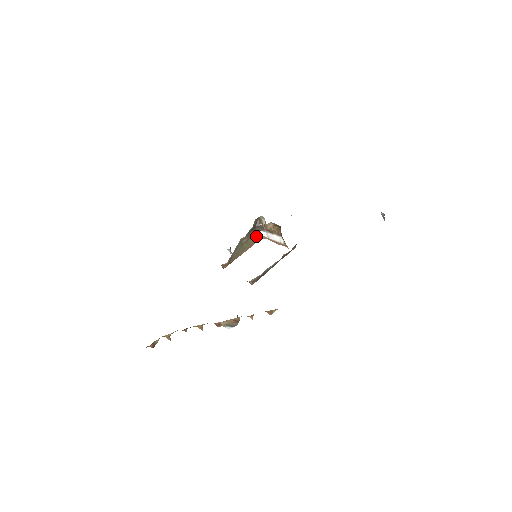
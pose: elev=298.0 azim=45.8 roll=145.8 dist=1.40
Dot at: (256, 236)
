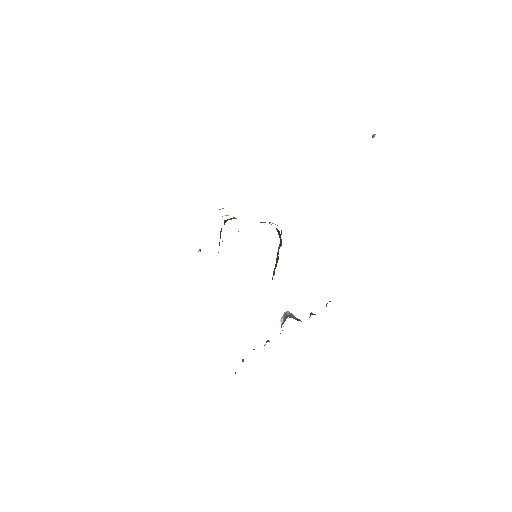
Dot at: occluded
